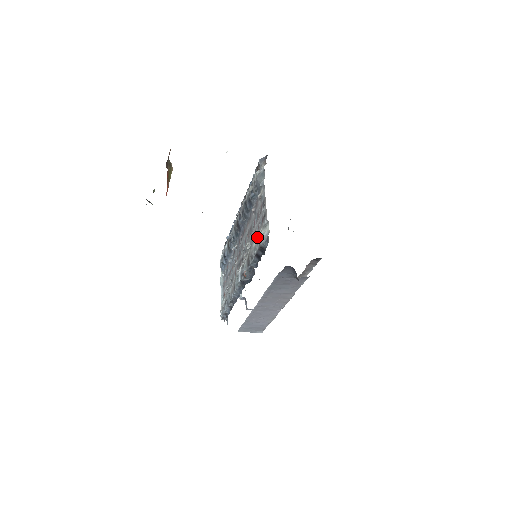
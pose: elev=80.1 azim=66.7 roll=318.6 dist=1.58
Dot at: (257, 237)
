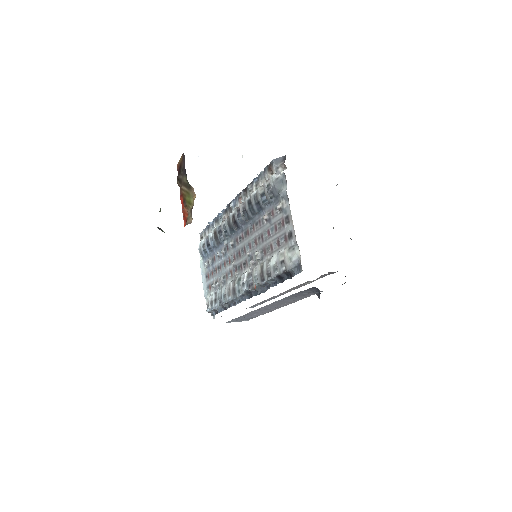
Dot at: (279, 256)
